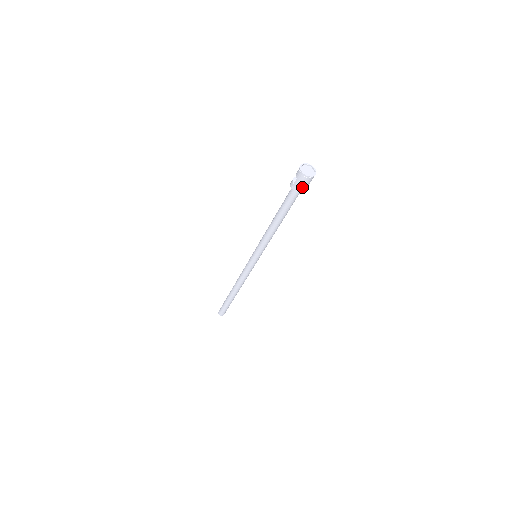
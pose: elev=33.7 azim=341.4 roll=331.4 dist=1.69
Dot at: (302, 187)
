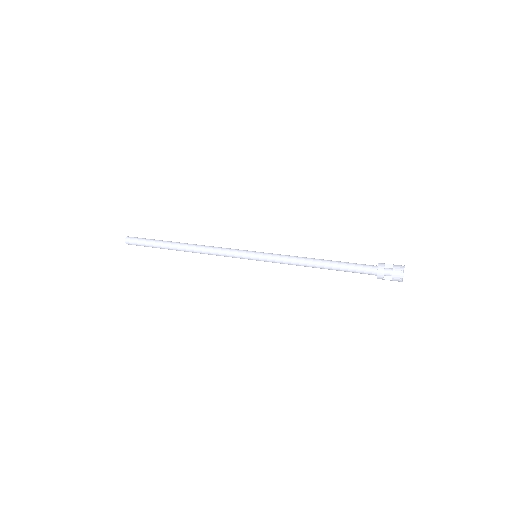
Dot at: occluded
